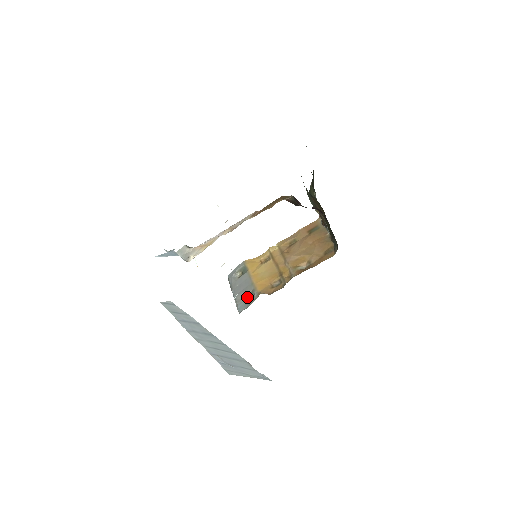
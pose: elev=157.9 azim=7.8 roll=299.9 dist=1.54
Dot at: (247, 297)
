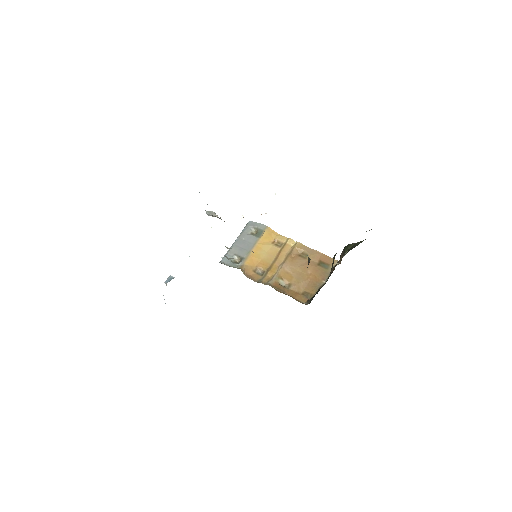
Dot at: (237, 256)
